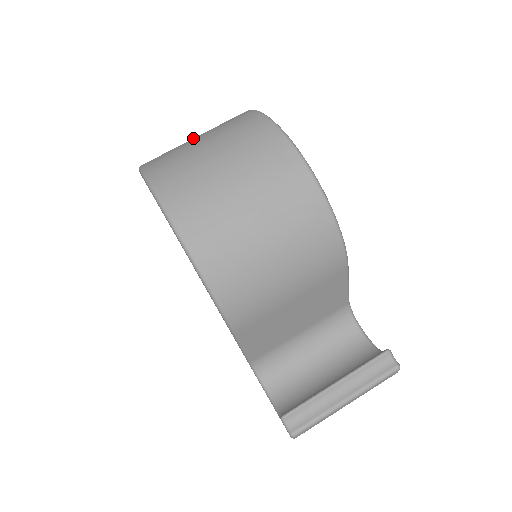
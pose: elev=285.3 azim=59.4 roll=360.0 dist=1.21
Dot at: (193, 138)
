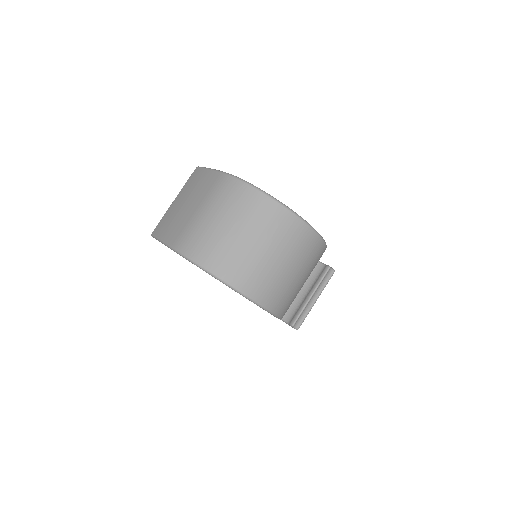
Dot at: (223, 225)
